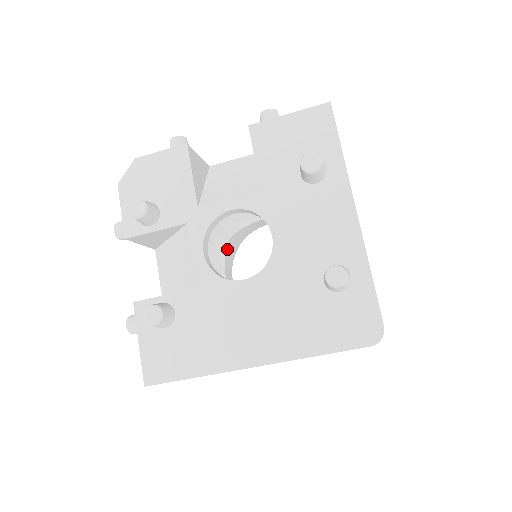
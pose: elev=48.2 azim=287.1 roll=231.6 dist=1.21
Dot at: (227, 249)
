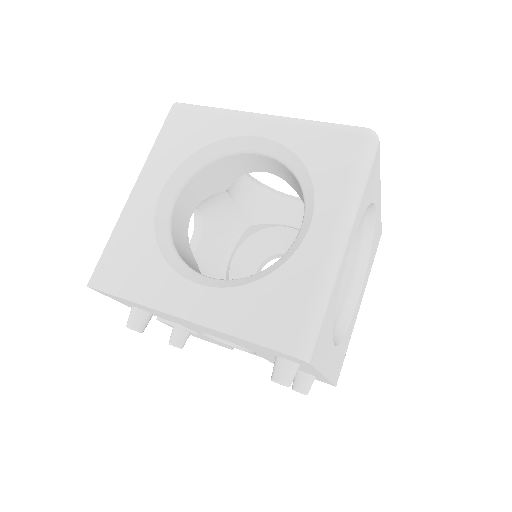
Dot at: occluded
